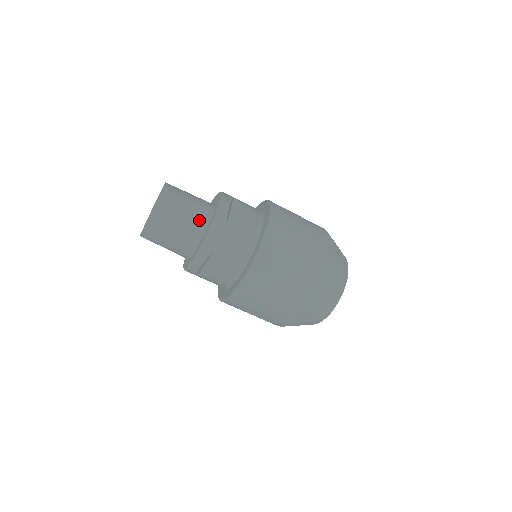
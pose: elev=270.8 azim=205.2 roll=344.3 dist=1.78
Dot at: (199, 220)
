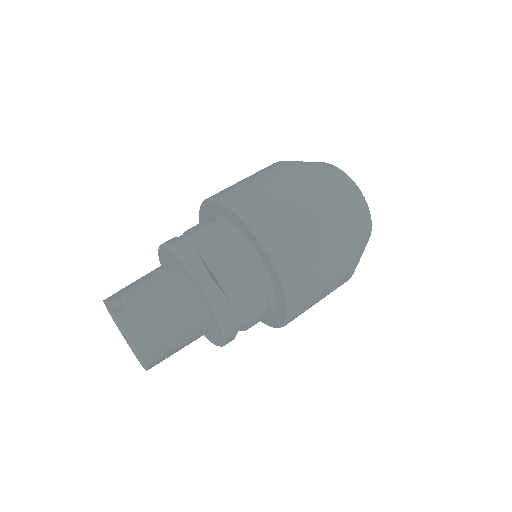
Dot at: (194, 317)
